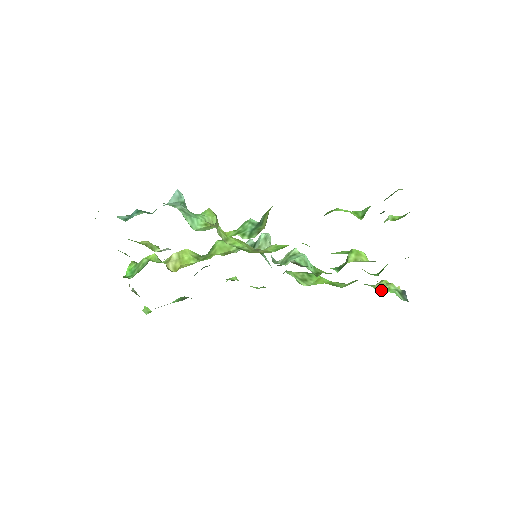
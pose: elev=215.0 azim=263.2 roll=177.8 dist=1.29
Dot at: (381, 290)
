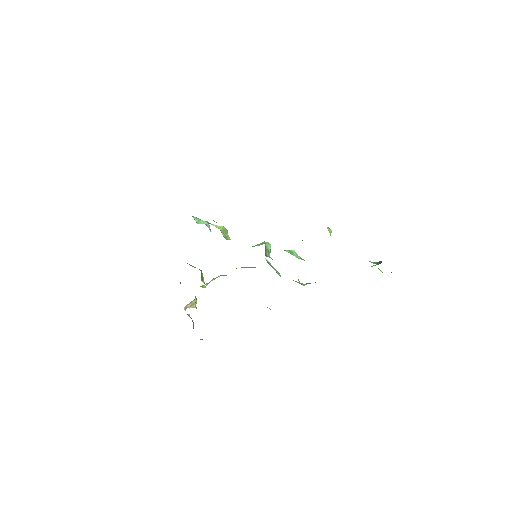
Dot at: occluded
